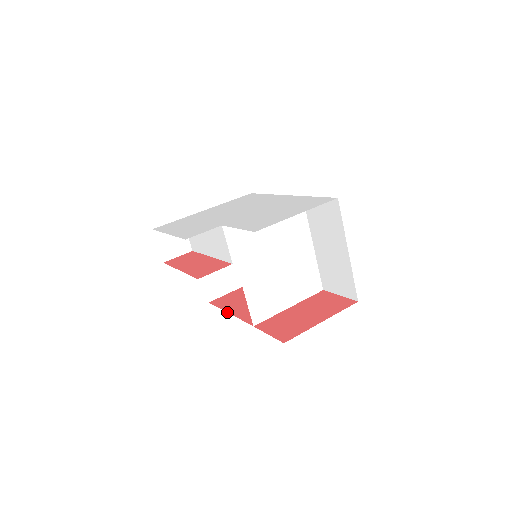
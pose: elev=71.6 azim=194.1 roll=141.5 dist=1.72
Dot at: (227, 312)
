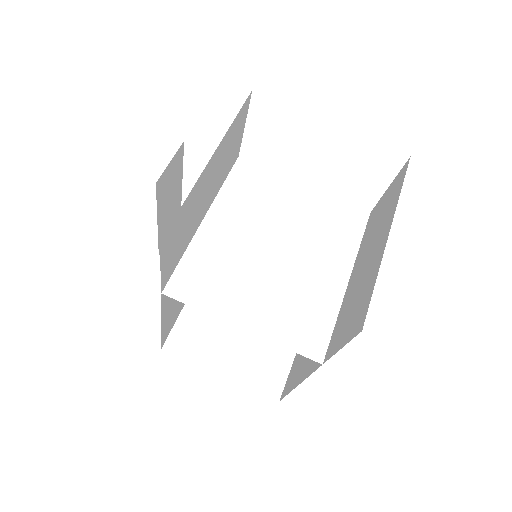
Dot at: (162, 327)
